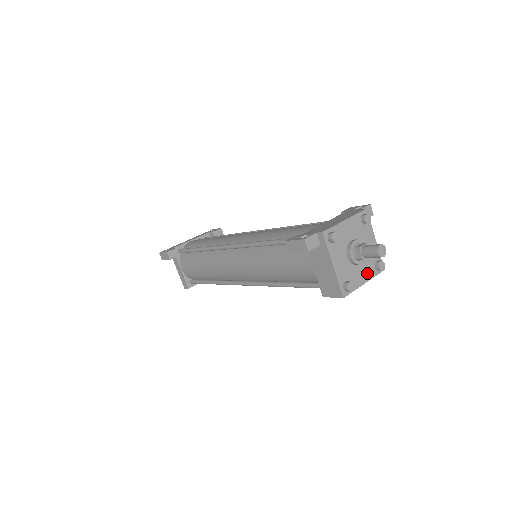
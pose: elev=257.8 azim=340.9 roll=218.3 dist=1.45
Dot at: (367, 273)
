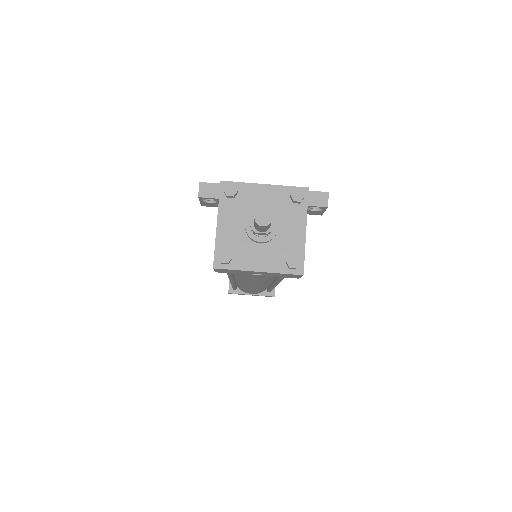
Dot at: (269, 262)
